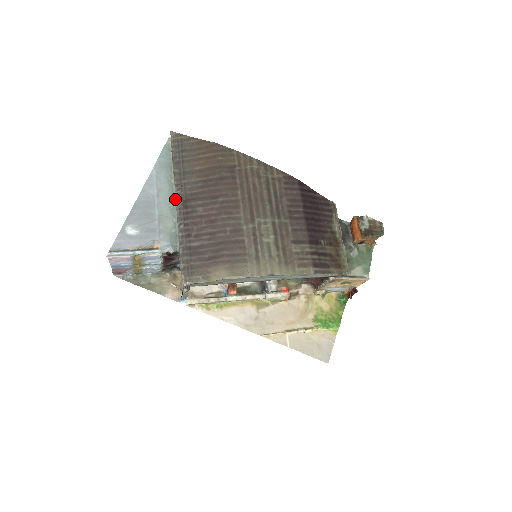
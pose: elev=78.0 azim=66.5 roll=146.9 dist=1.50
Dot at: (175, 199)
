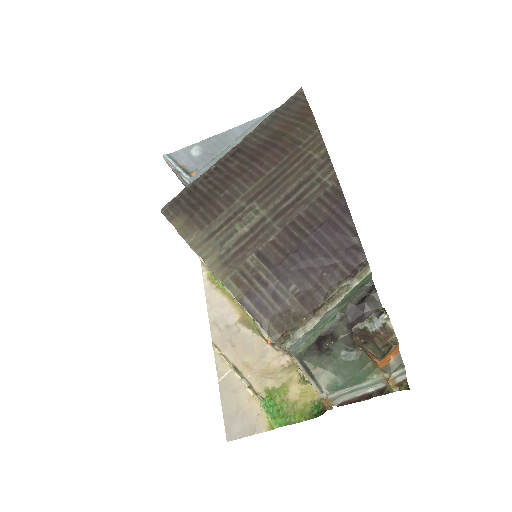
Dot at: occluded
